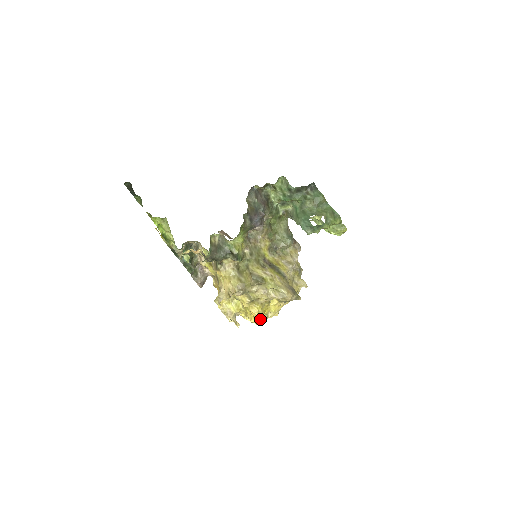
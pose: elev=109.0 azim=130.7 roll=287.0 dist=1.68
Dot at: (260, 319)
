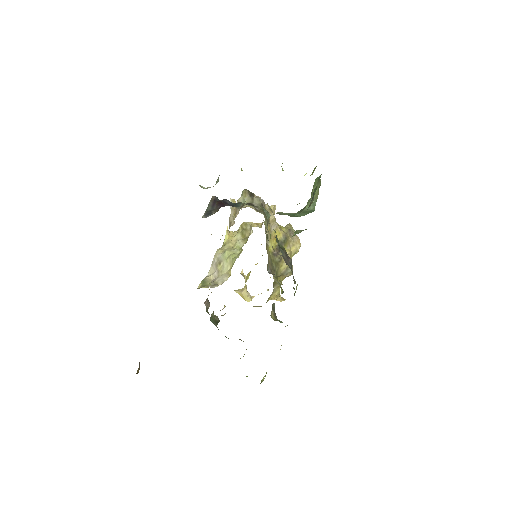
Dot at: occluded
